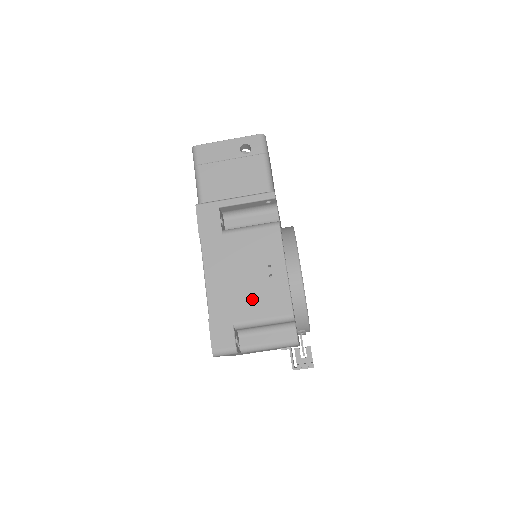
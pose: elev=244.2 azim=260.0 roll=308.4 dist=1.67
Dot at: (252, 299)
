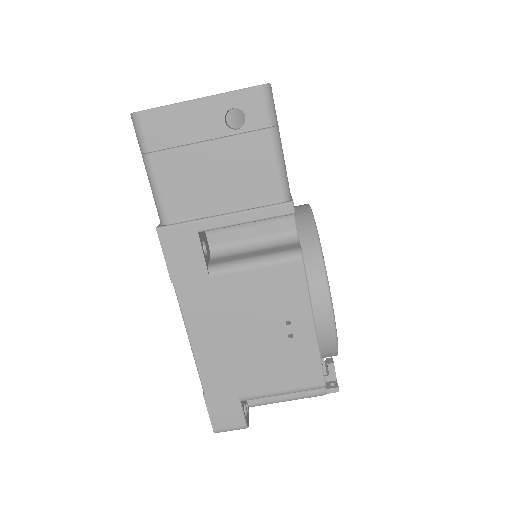
Dot at: (264, 367)
